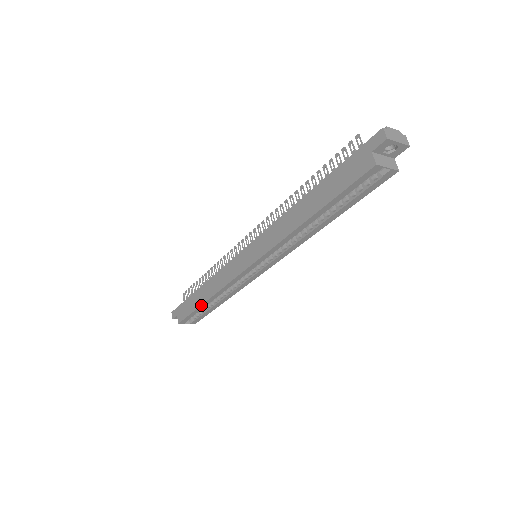
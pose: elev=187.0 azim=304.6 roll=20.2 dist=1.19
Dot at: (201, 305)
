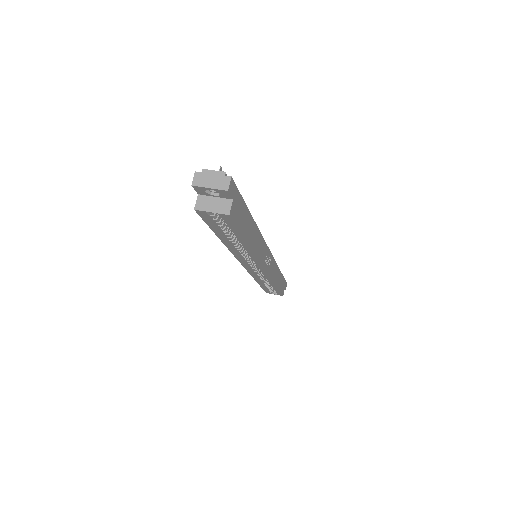
Dot at: (259, 284)
